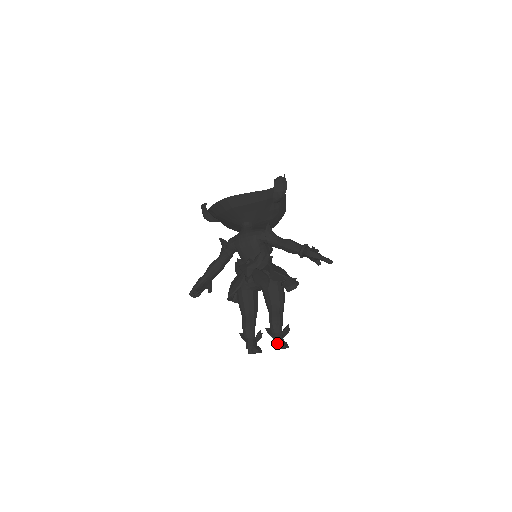
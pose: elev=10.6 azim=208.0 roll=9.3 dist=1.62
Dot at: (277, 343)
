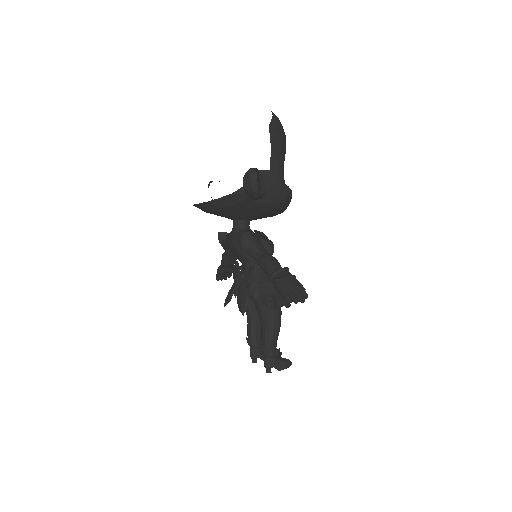
Dot at: (266, 368)
